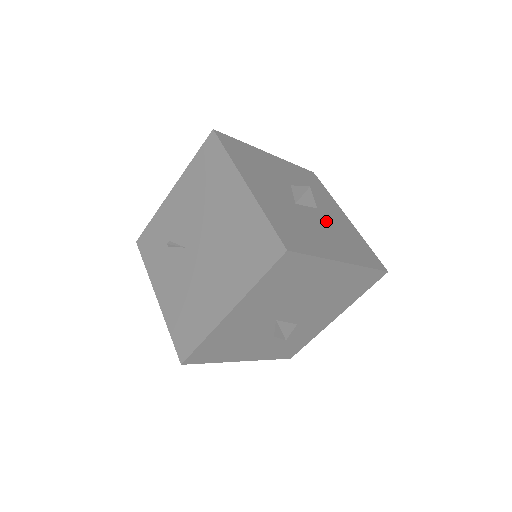
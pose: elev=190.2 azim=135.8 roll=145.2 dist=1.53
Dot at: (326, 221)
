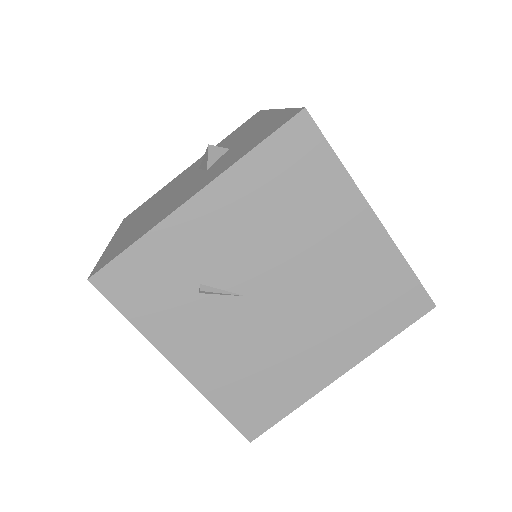
Dot at: occluded
